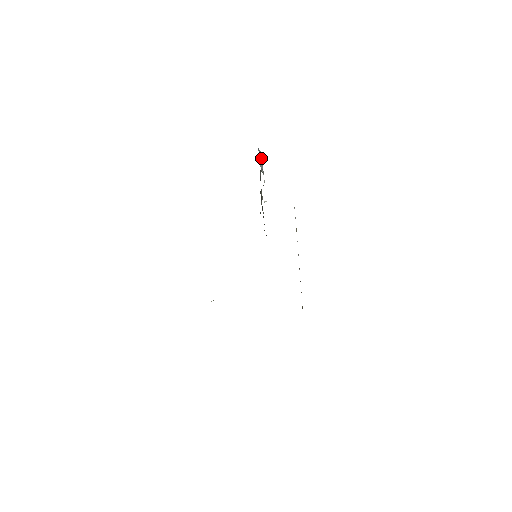
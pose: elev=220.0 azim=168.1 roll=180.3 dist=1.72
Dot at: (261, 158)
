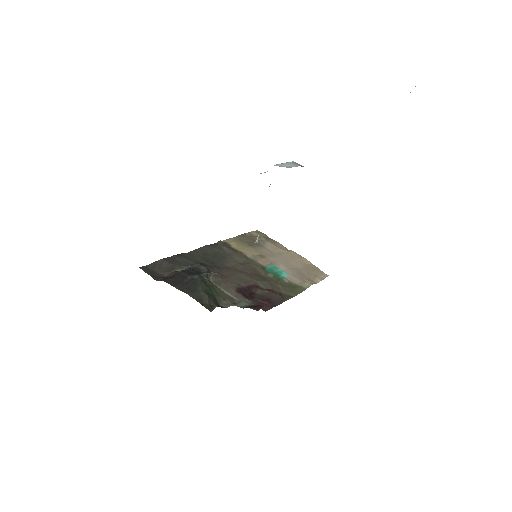
Dot at: occluded
